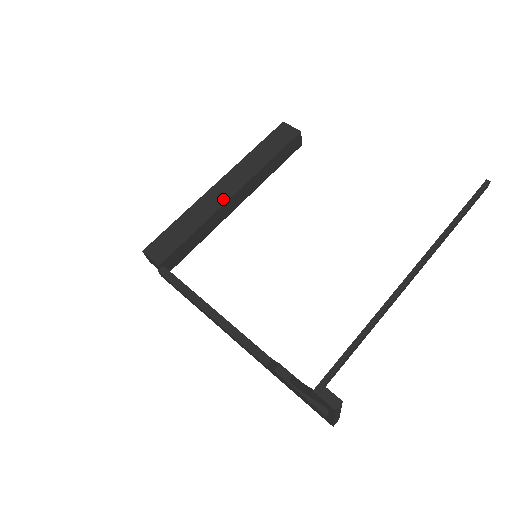
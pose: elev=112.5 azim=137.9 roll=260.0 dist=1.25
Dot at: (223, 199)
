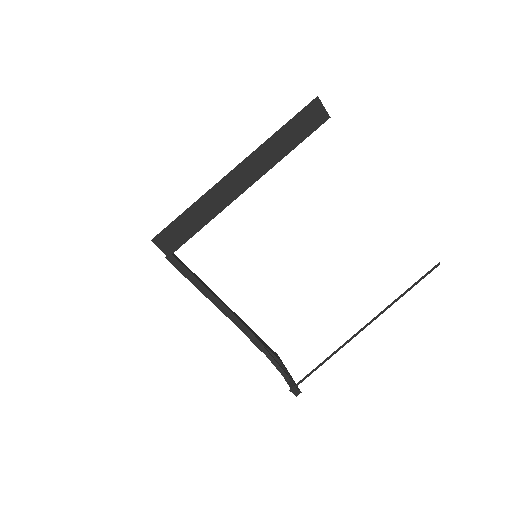
Dot at: (237, 192)
